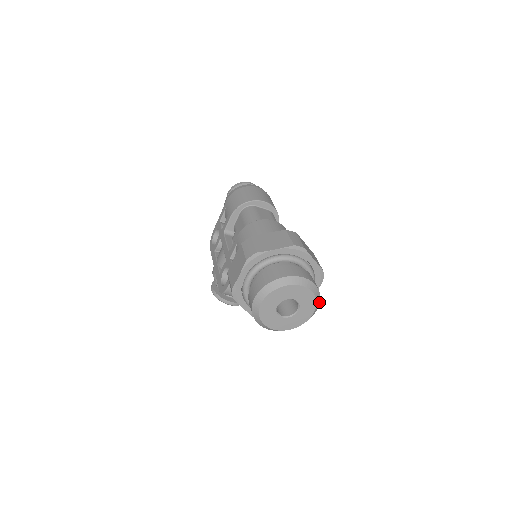
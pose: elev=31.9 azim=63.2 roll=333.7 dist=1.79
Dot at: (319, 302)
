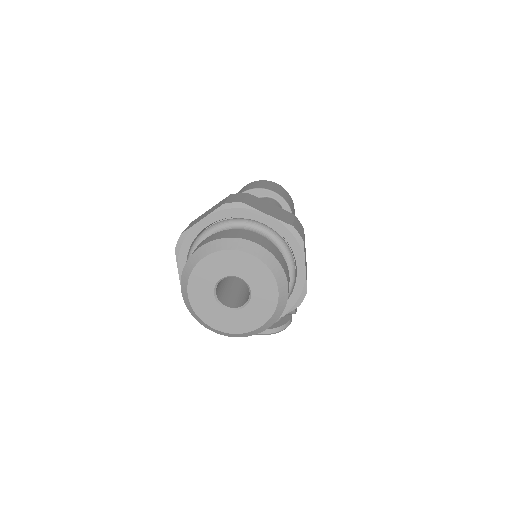
Dot at: (281, 269)
